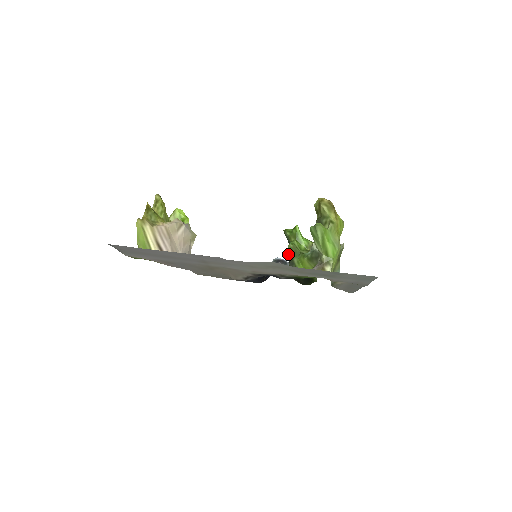
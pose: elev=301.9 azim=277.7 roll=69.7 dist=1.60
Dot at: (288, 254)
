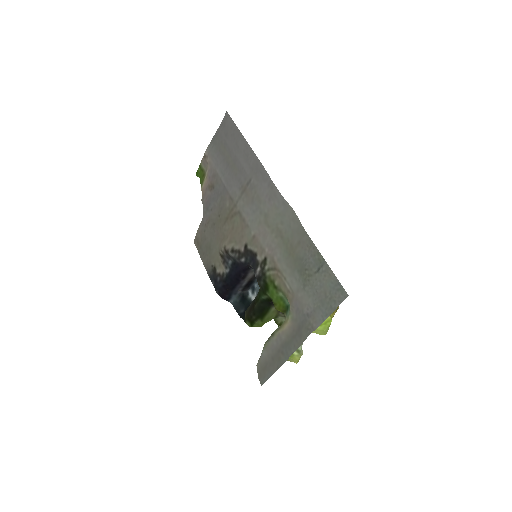
Dot at: occluded
